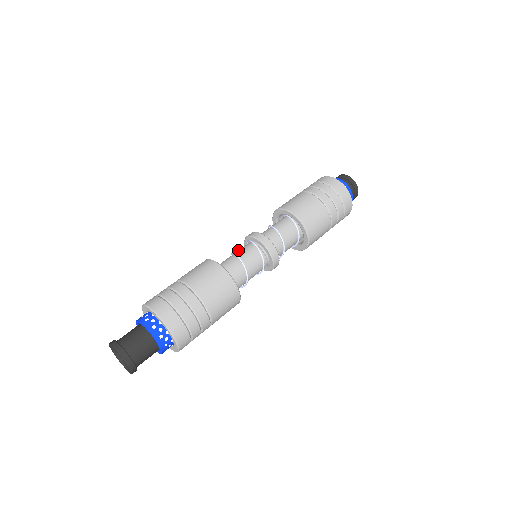
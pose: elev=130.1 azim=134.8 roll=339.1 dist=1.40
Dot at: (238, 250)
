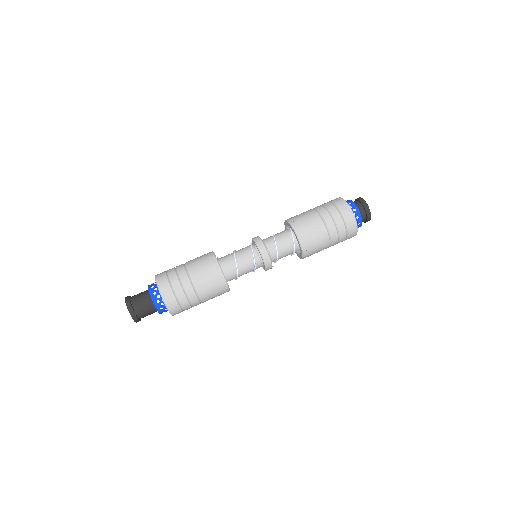
Dot at: occluded
